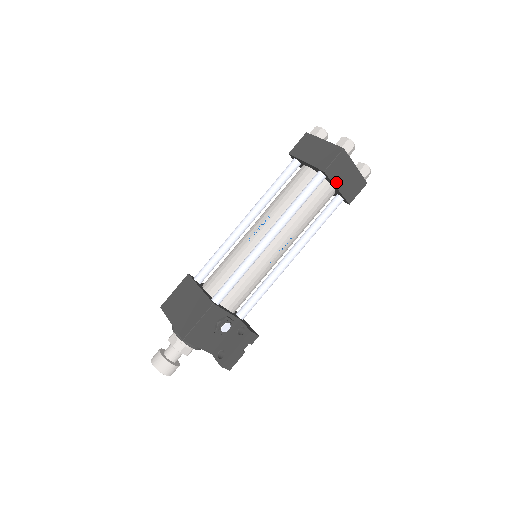
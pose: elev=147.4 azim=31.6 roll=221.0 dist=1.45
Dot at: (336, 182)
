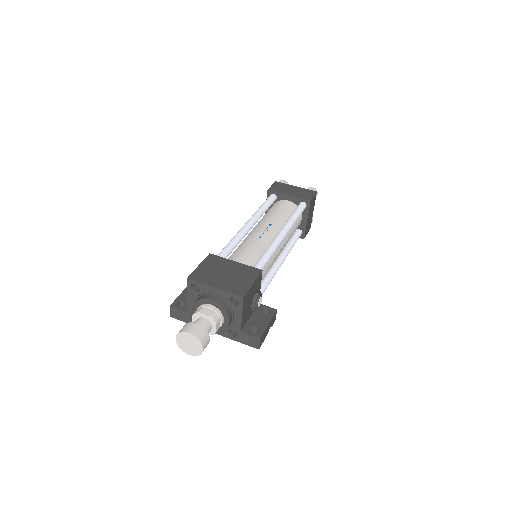
Dot at: (308, 214)
